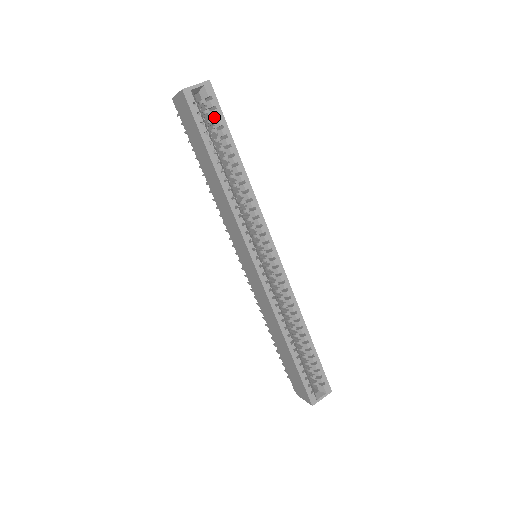
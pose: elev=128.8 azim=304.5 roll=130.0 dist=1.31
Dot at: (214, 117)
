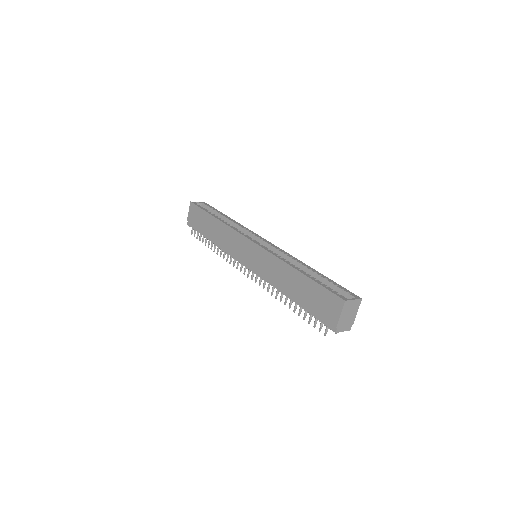
Dot at: occluded
